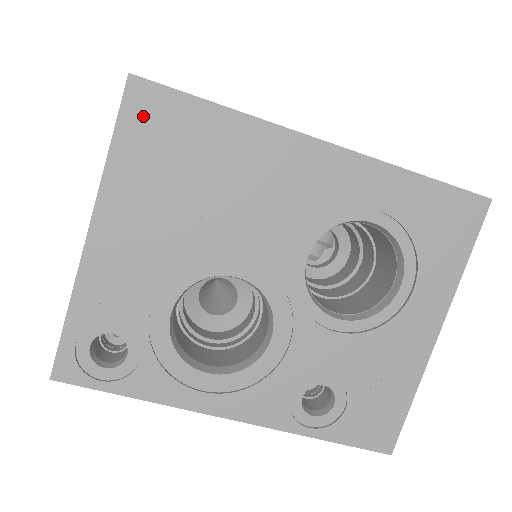
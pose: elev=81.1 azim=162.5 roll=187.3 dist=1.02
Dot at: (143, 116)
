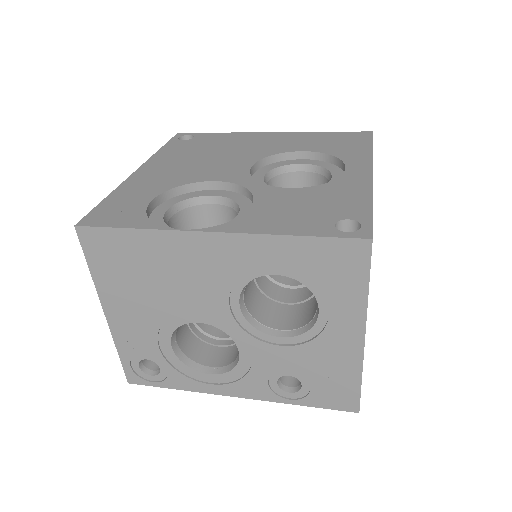
Dot at: (95, 247)
